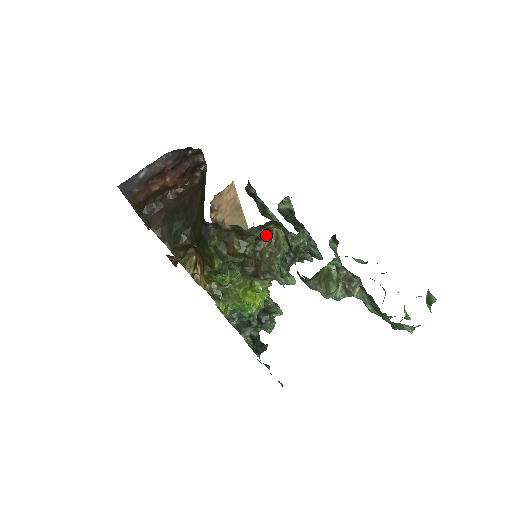
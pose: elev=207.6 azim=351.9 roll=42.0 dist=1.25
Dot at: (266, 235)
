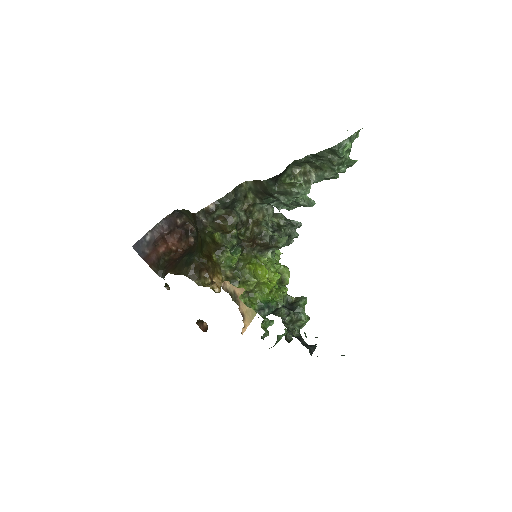
Dot at: (248, 219)
